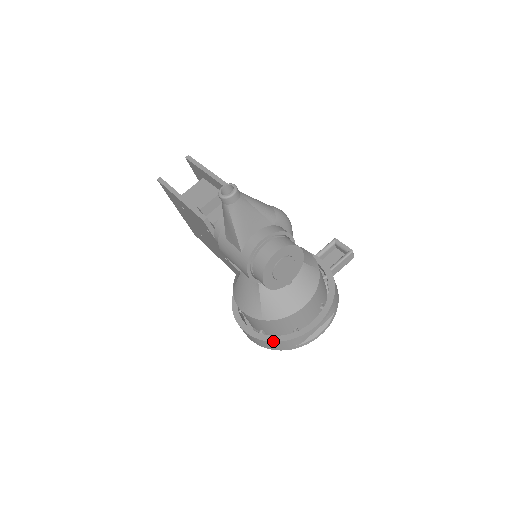
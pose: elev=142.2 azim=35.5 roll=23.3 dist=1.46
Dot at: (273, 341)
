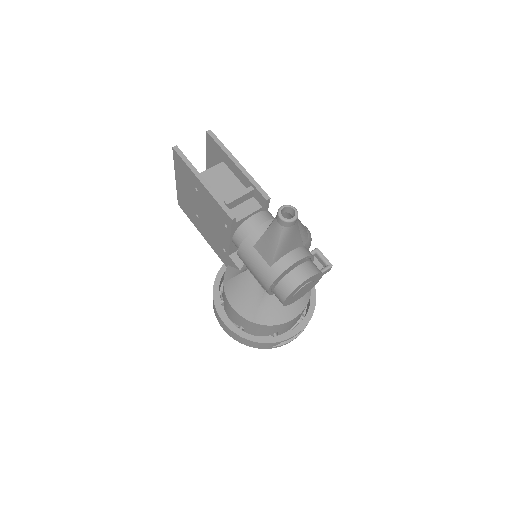
Dot at: (254, 341)
